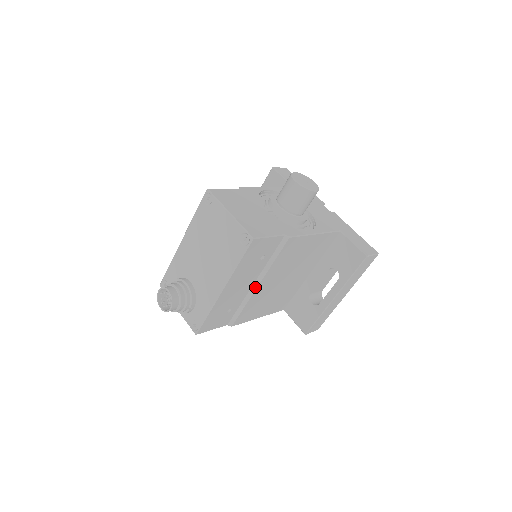
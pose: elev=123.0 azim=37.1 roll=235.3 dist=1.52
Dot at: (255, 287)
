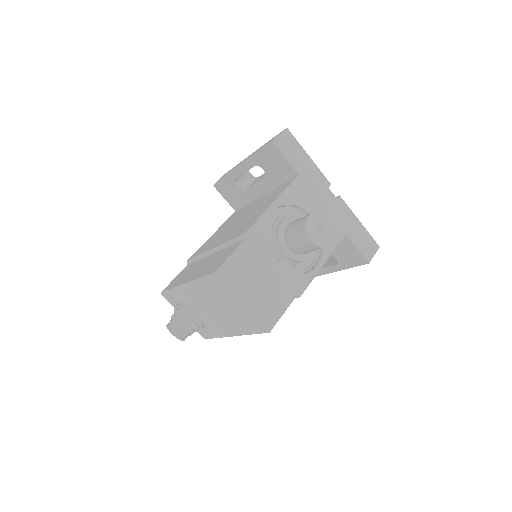
Dot at: occluded
